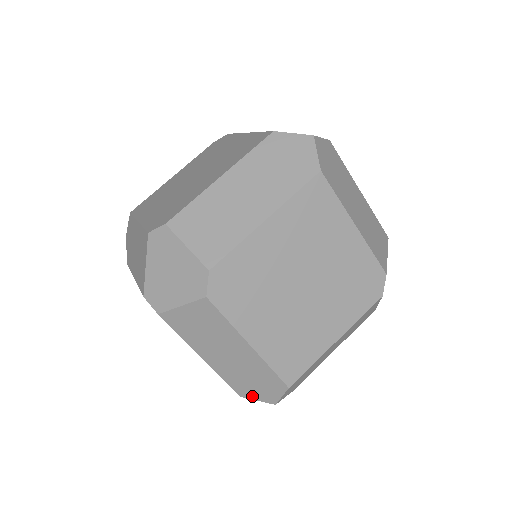
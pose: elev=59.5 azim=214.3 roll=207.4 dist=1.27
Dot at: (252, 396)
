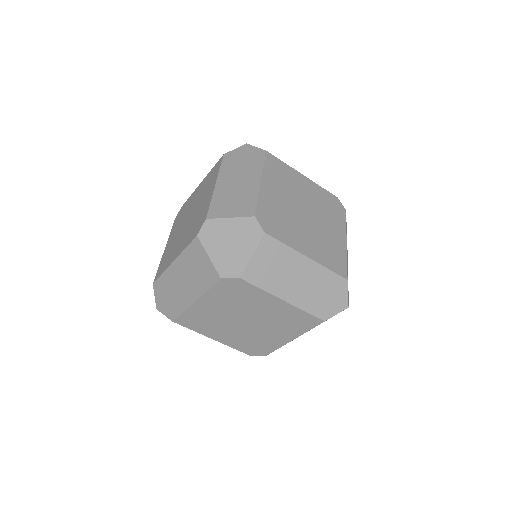
Dot at: (331, 313)
